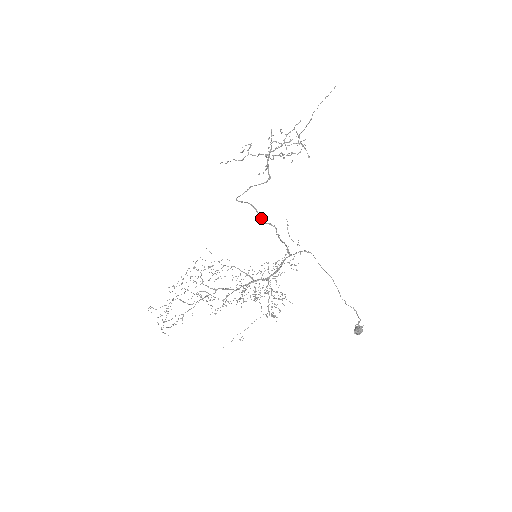
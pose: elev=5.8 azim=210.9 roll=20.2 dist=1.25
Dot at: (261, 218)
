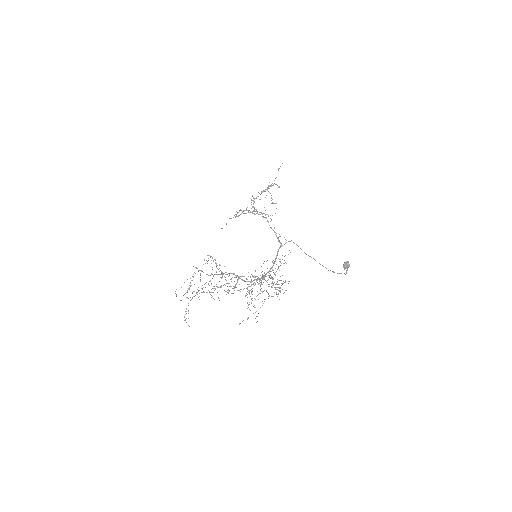
Dot at: (254, 213)
